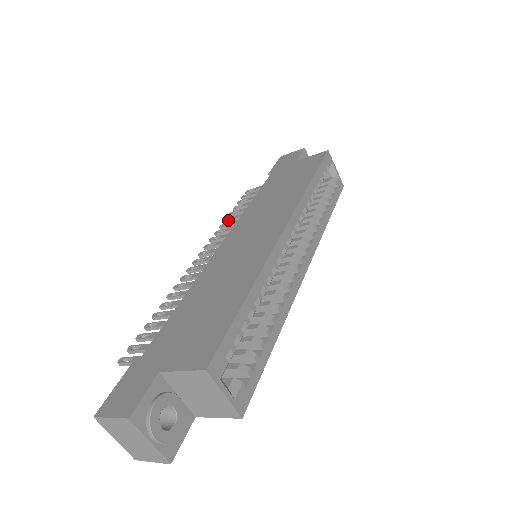
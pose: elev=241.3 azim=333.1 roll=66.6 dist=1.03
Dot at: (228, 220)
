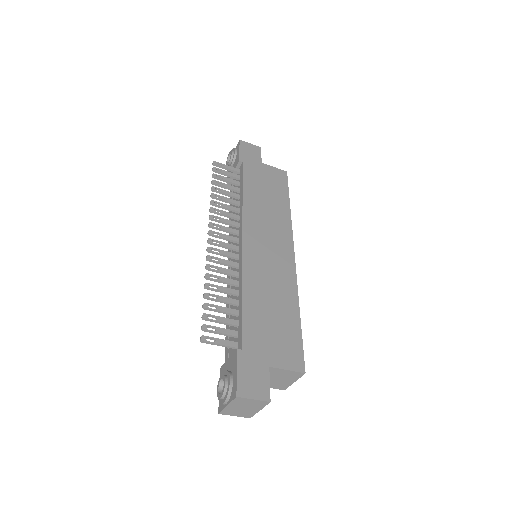
Dot at: (216, 198)
